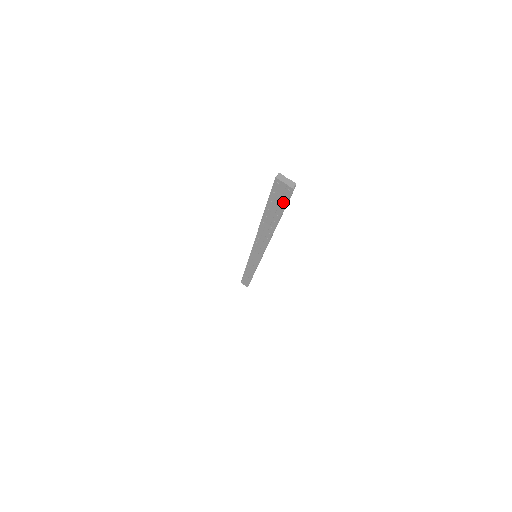
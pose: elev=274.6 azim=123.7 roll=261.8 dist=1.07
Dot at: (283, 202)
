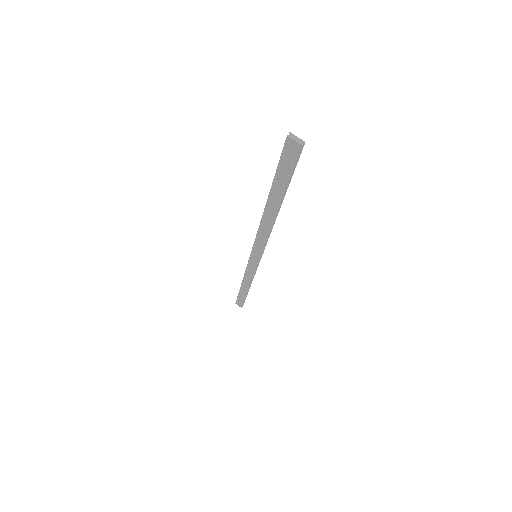
Dot at: (291, 167)
